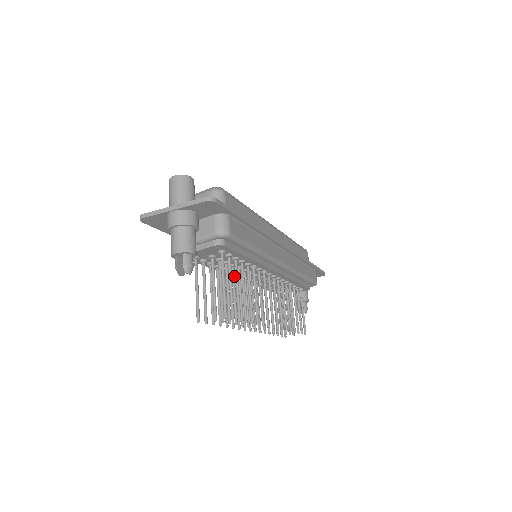
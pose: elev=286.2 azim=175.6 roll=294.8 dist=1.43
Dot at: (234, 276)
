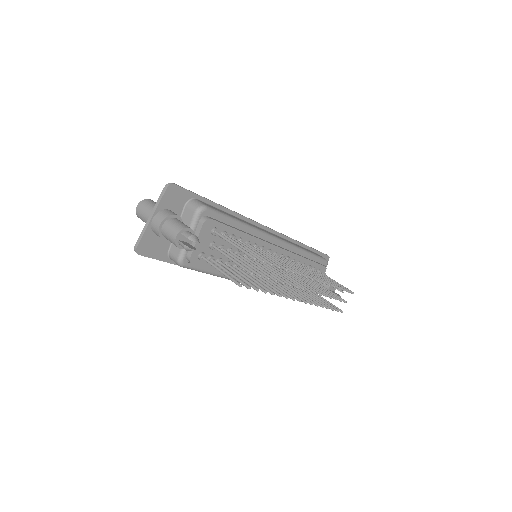
Dot at: (245, 258)
